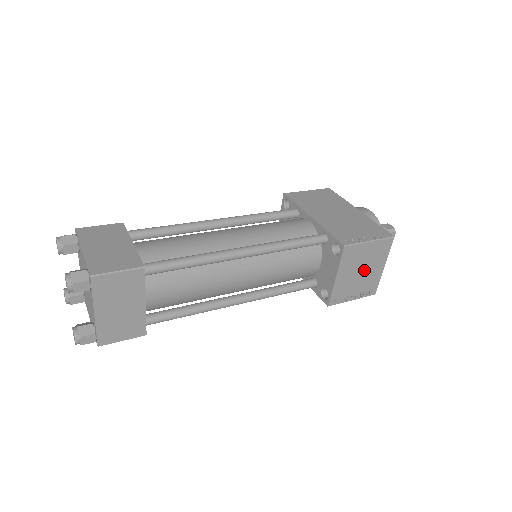
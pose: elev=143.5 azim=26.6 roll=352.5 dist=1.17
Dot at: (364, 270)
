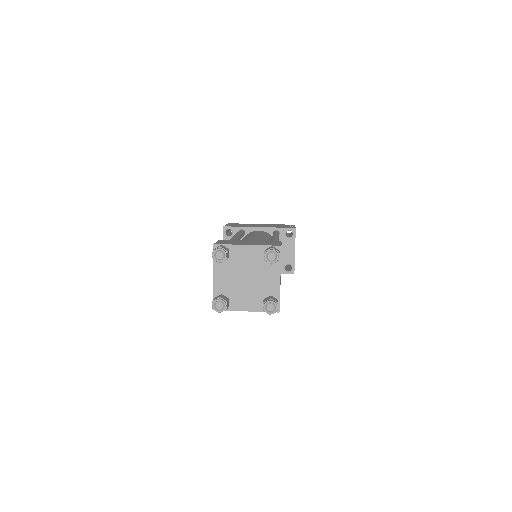
Dot at: occluded
